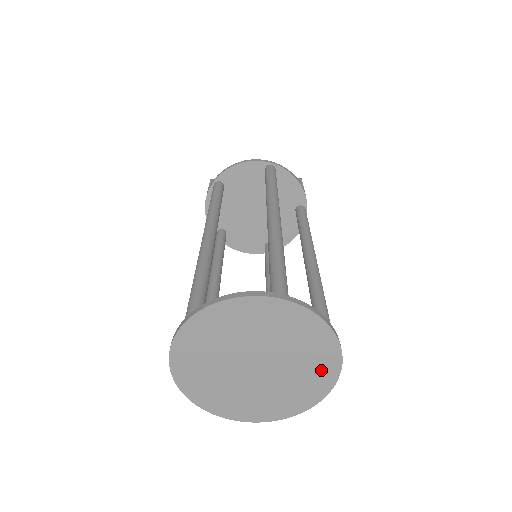
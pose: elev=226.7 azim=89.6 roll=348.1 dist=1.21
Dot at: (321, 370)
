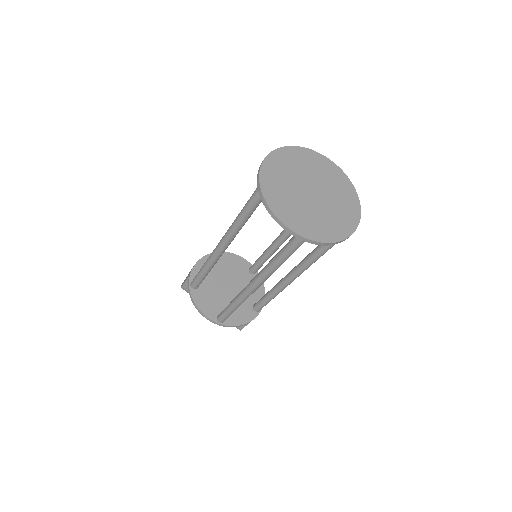
Dot at: (345, 221)
